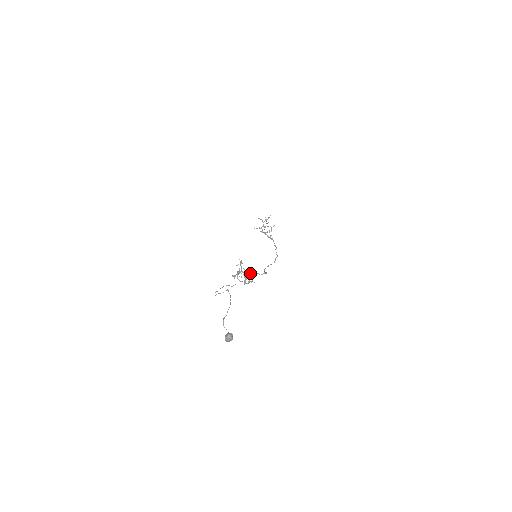
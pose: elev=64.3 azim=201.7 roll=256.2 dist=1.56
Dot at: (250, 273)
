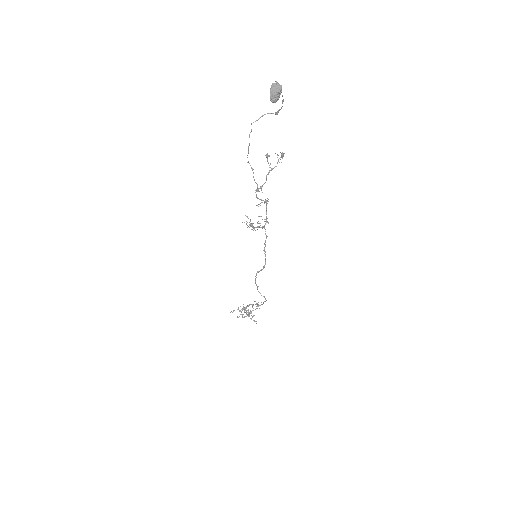
Dot at: (266, 210)
